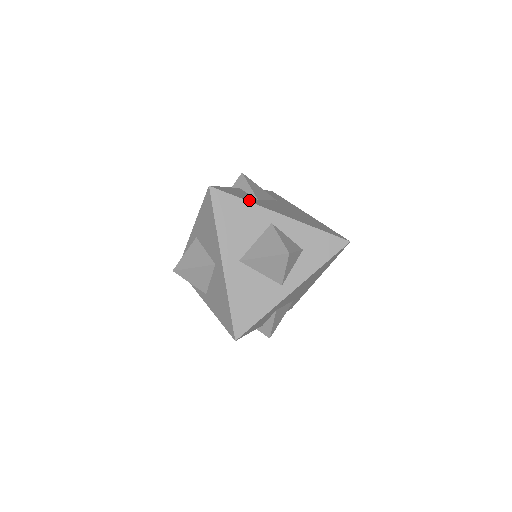
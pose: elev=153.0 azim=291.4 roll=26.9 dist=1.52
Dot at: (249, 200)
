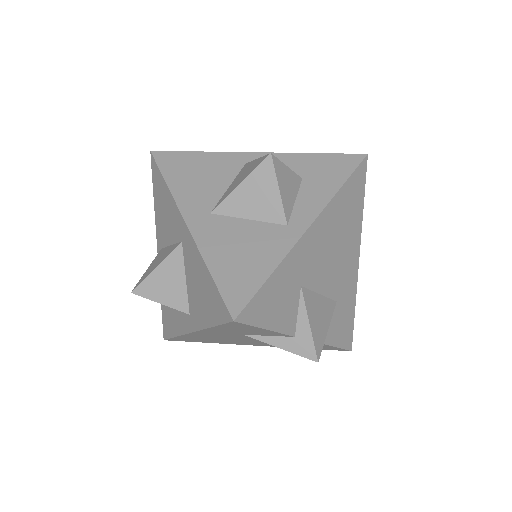
Dot at: occluded
